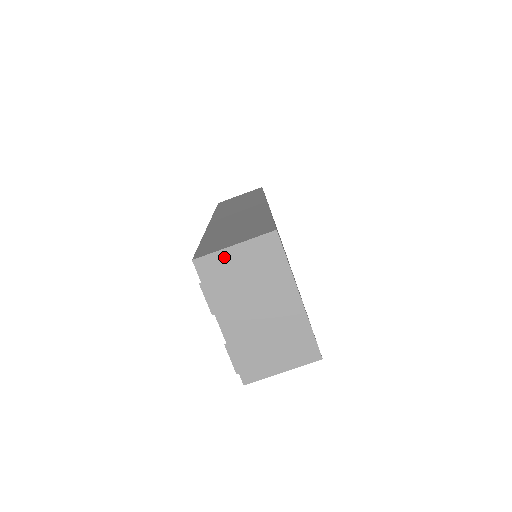
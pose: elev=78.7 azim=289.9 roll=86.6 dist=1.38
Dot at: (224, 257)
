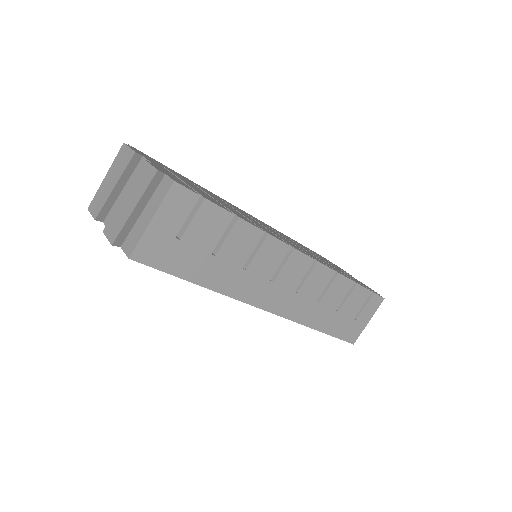
Dot at: occluded
